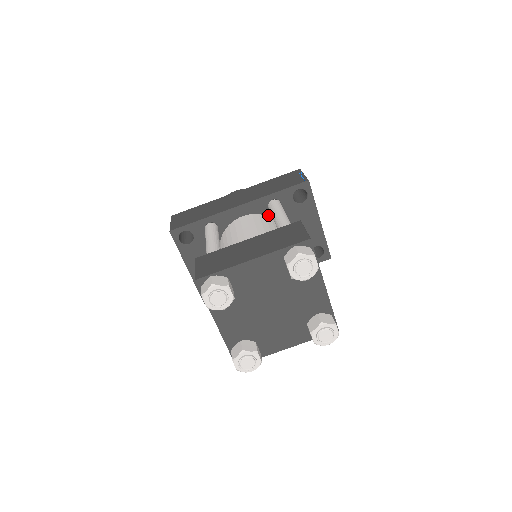
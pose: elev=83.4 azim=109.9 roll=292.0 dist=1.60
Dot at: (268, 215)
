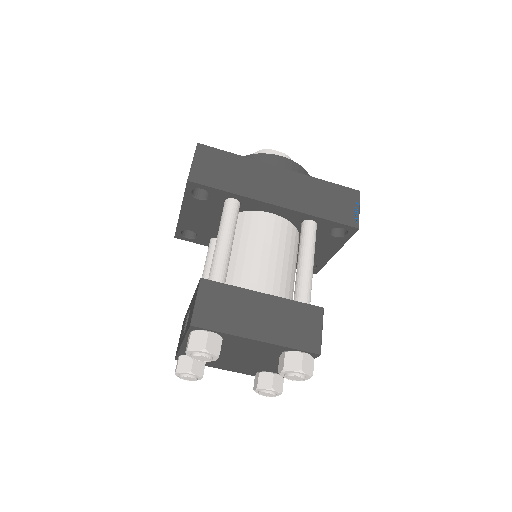
Dot at: (296, 225)
